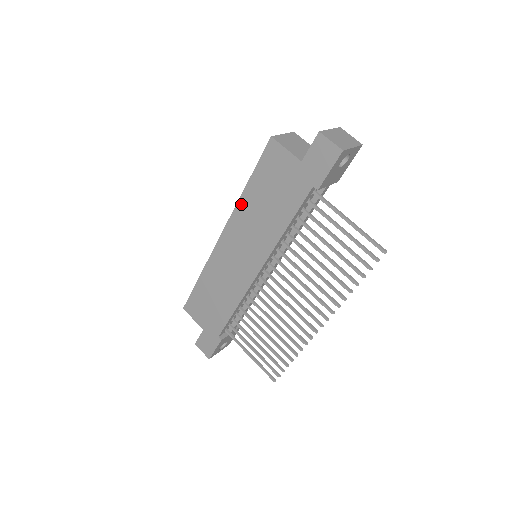
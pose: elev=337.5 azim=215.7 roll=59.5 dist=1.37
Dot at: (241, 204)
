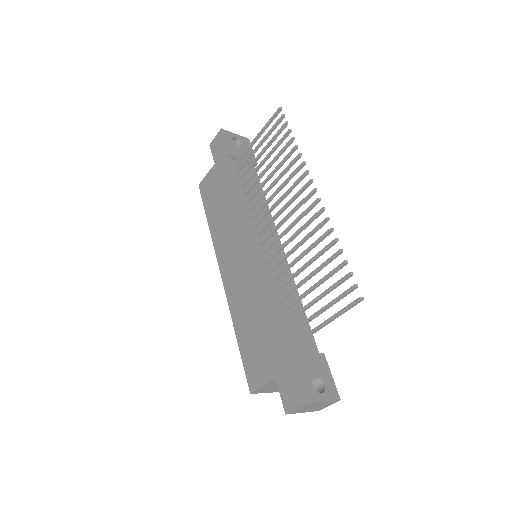
Dot at: (213, 234)
